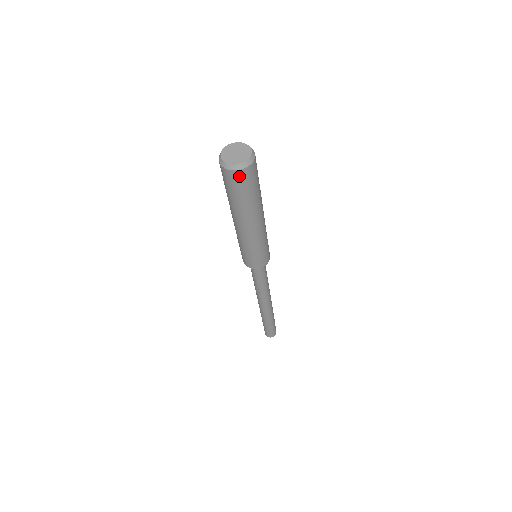
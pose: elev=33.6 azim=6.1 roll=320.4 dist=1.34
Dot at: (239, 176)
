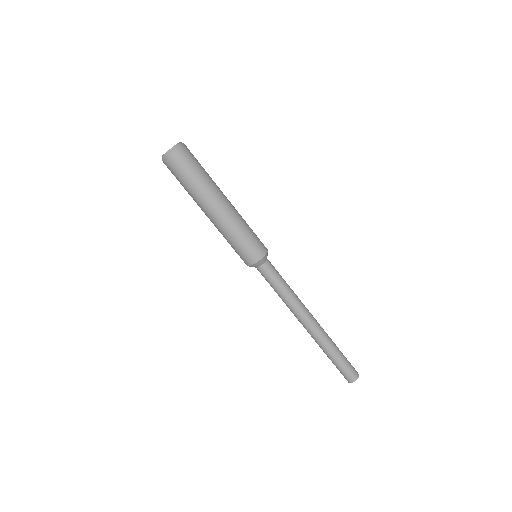
Dot at: (175, 159)
